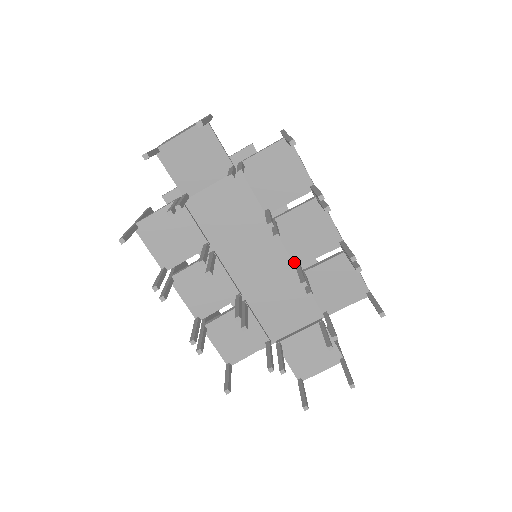
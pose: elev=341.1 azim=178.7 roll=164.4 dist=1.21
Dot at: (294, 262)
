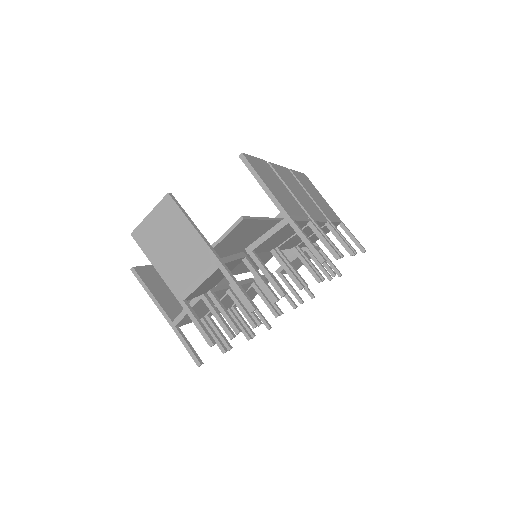
Dot at: (291, 248)
